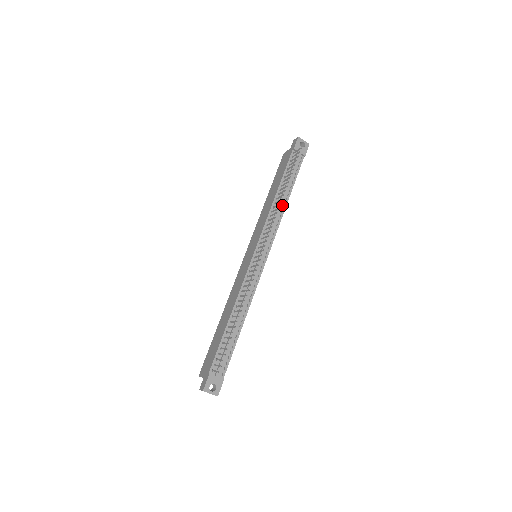
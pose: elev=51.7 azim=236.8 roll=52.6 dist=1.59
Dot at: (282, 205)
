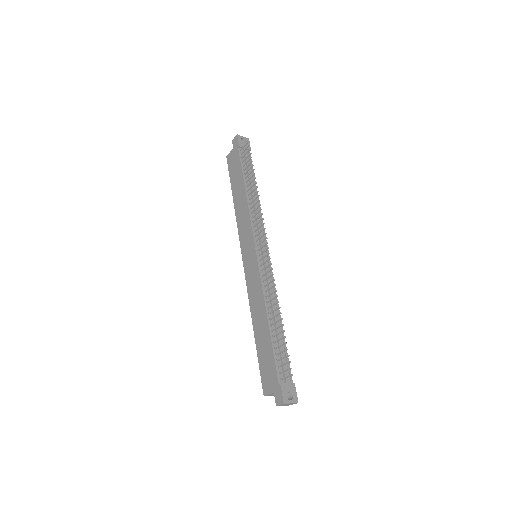
Dot at: (255, 200)
